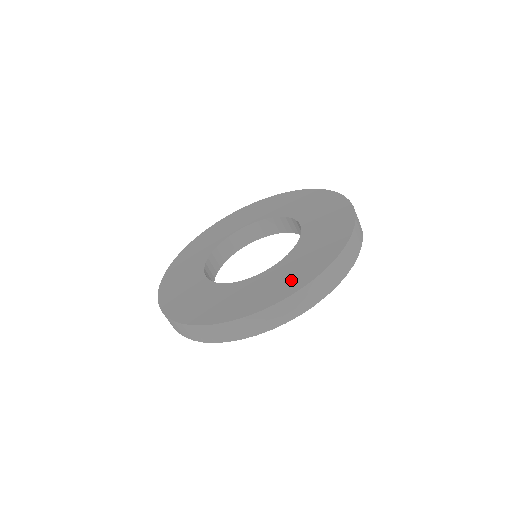
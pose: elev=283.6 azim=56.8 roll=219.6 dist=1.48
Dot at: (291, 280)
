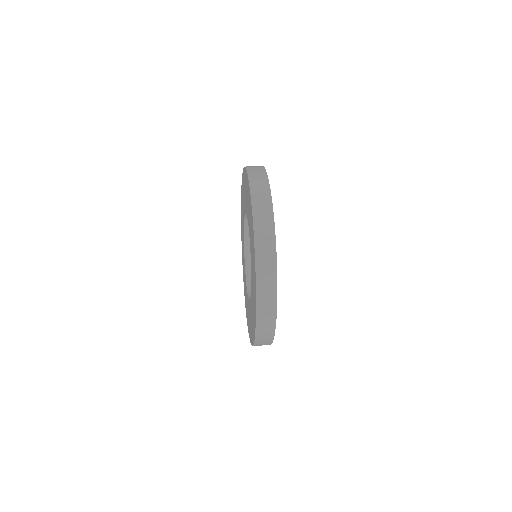
Dot at: (253, 248)
